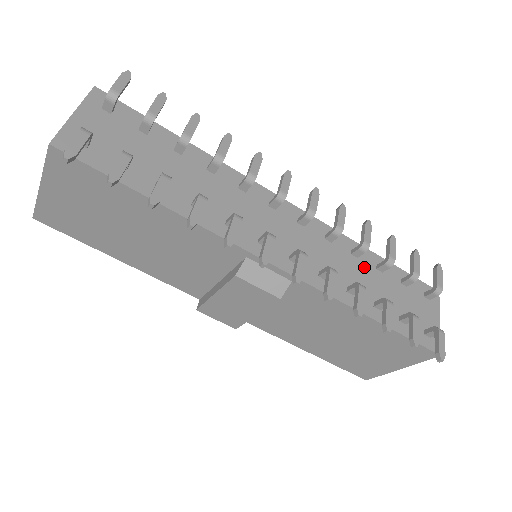
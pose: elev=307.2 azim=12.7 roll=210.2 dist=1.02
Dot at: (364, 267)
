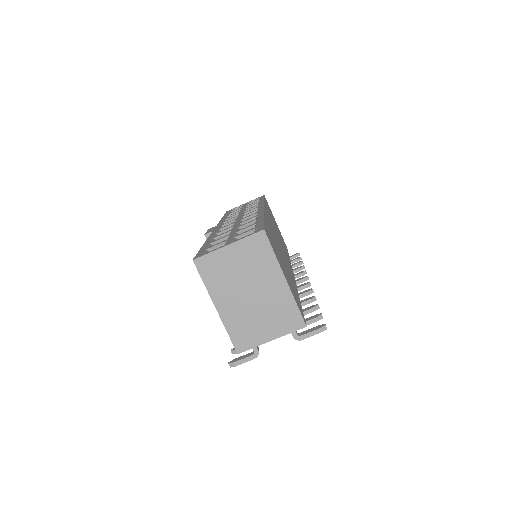
Dot at: occluded
